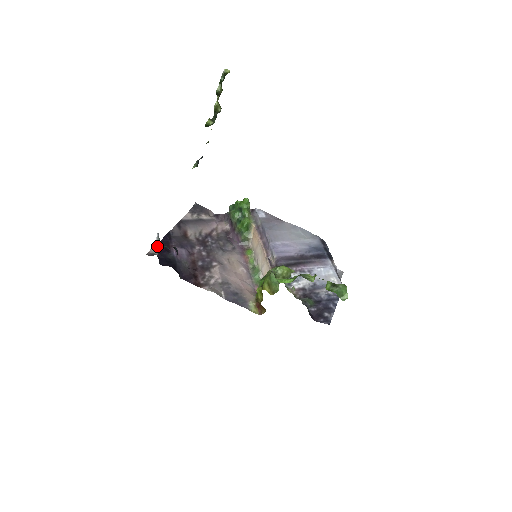
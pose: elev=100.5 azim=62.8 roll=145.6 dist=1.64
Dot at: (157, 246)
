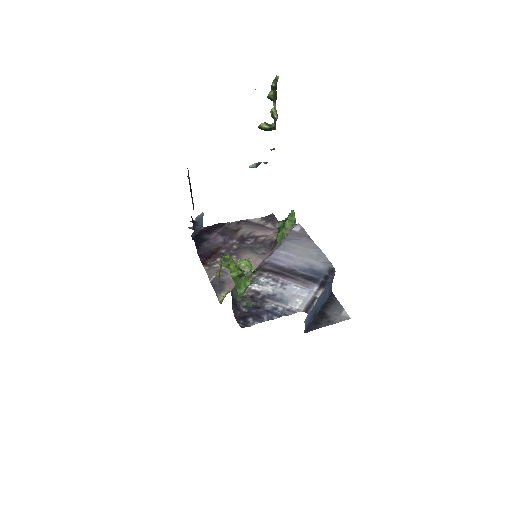
Dot at: occluded
